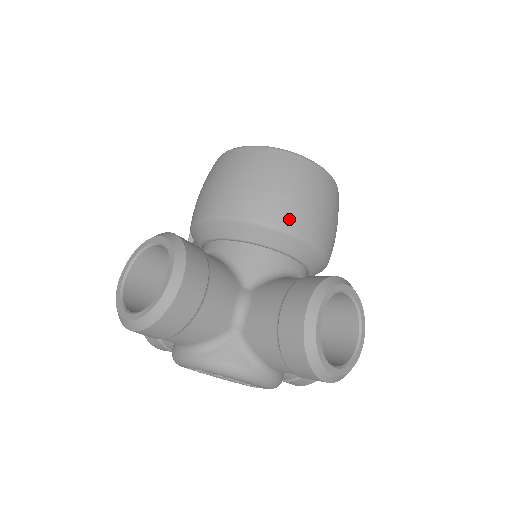
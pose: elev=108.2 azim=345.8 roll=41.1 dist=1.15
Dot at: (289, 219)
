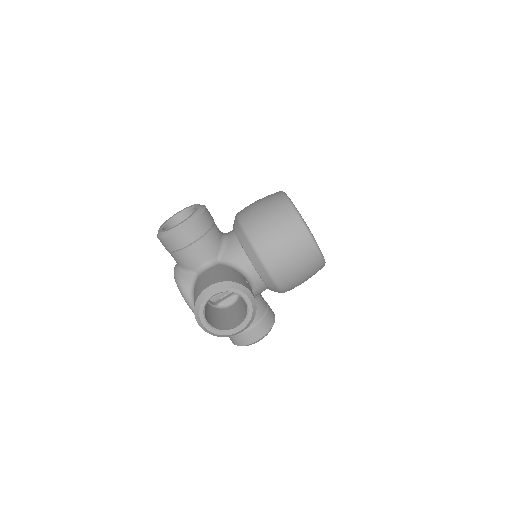
Dot at: (262, 246)
